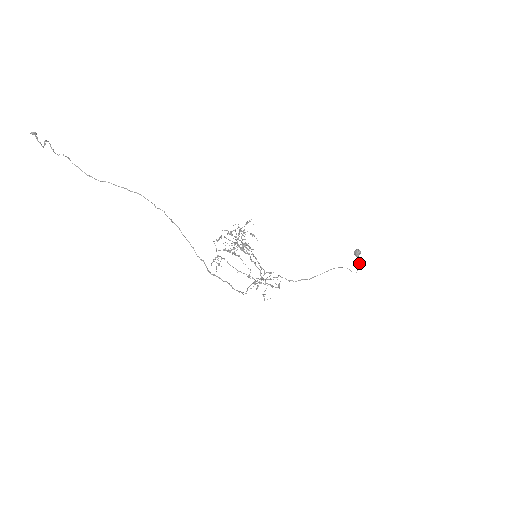
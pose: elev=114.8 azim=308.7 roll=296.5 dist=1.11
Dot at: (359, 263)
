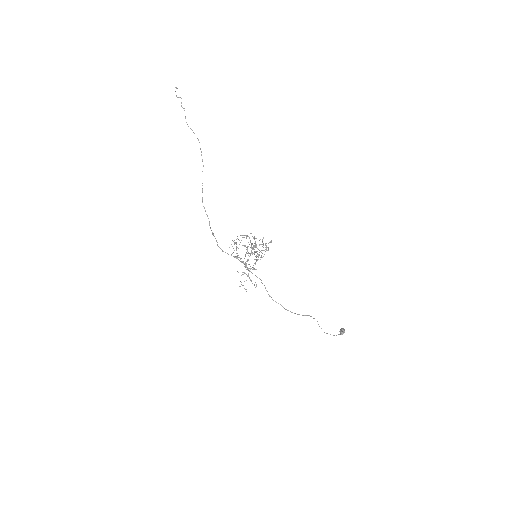
Dot at: (336, 335)
